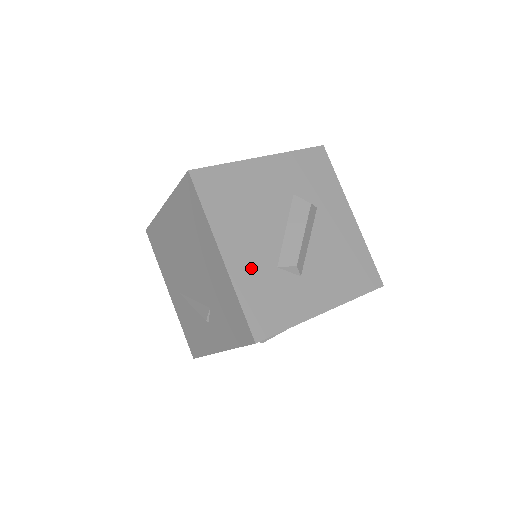
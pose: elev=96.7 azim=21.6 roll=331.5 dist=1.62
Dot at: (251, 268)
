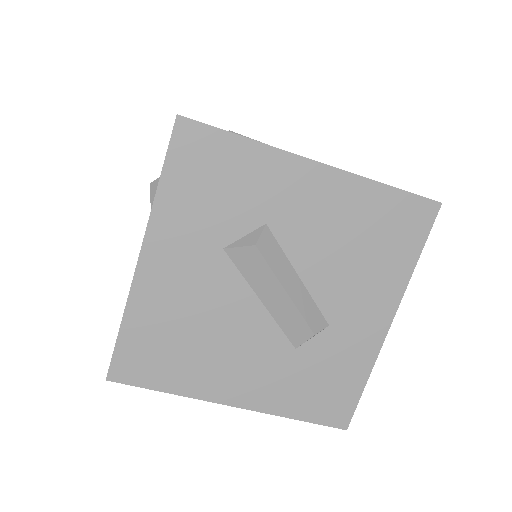
Dot at: (272, 382)
